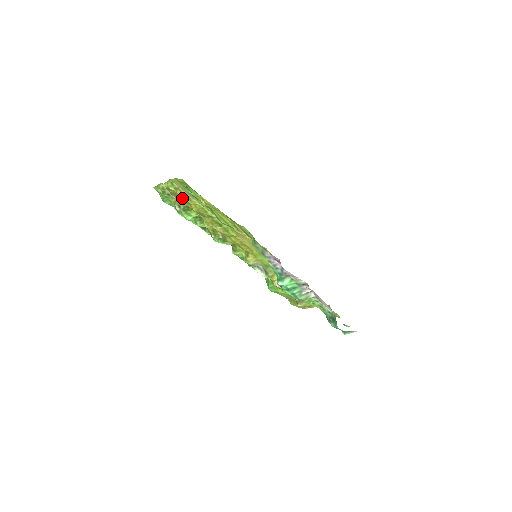
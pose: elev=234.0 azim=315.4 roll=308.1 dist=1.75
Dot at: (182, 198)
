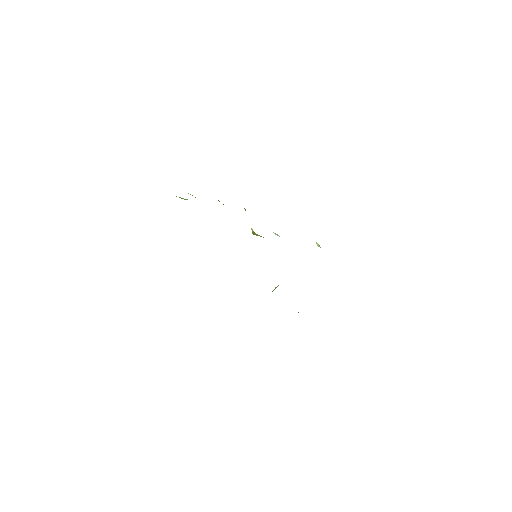
Dot at: occluded
